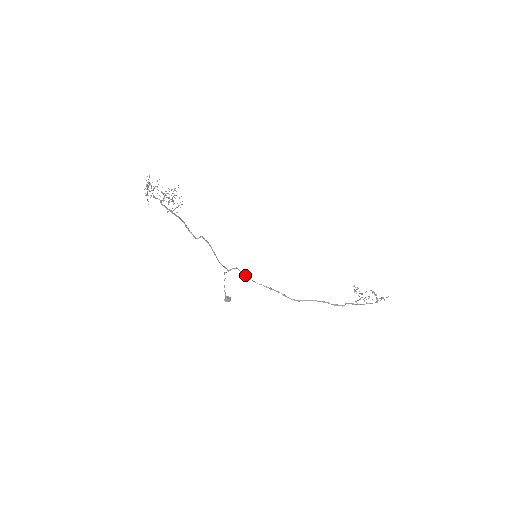
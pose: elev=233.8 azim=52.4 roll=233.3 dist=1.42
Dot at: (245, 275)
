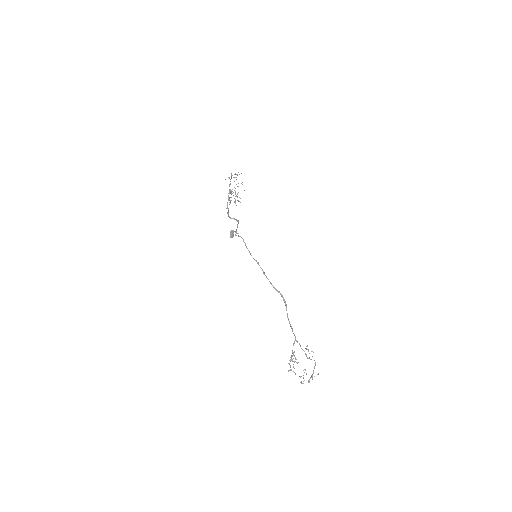
Dot at: occluded
